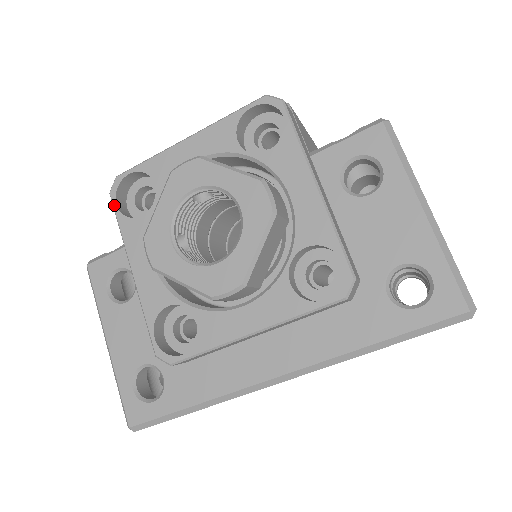
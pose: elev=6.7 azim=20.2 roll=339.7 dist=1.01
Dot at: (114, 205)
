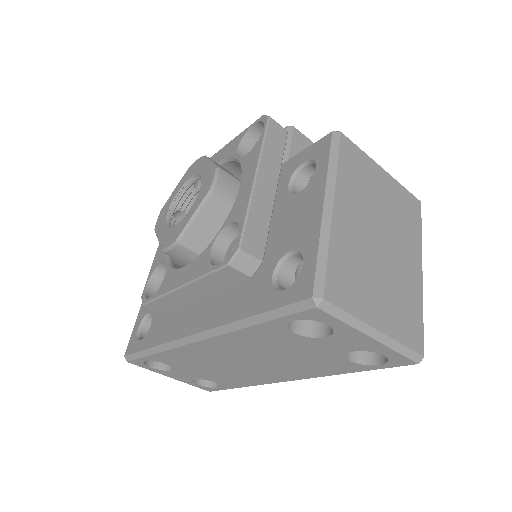
Dot at: occluded
